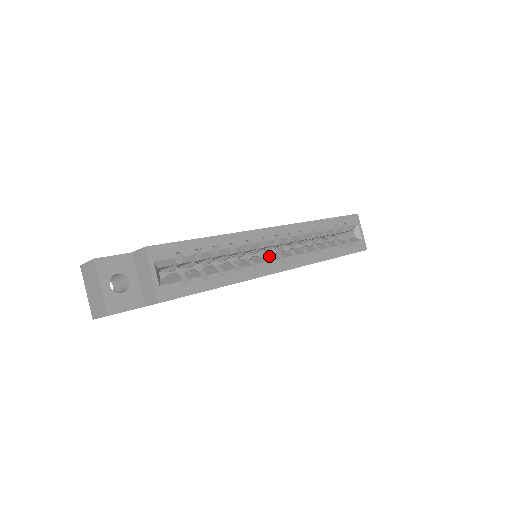
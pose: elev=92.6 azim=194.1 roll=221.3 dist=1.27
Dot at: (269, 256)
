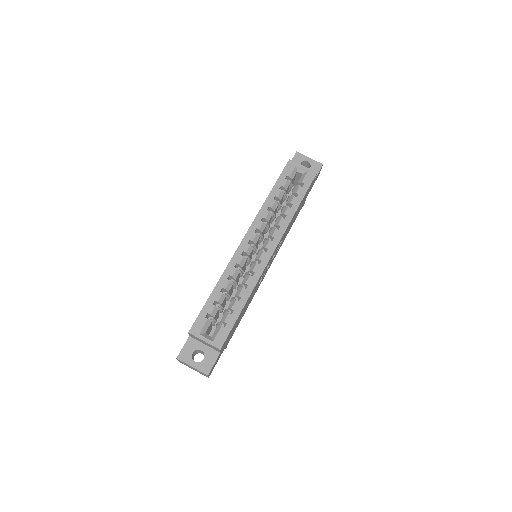
Dot at: (256, 257)
